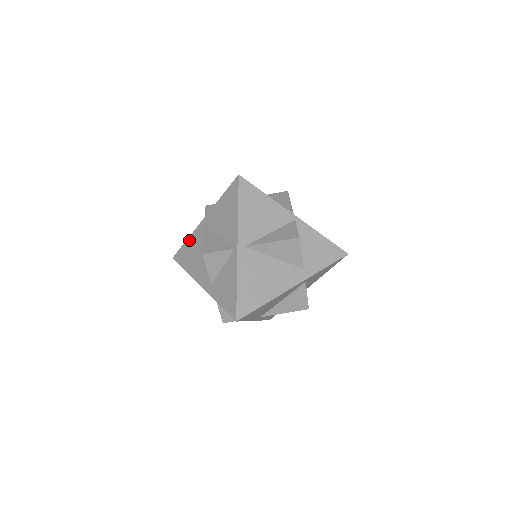
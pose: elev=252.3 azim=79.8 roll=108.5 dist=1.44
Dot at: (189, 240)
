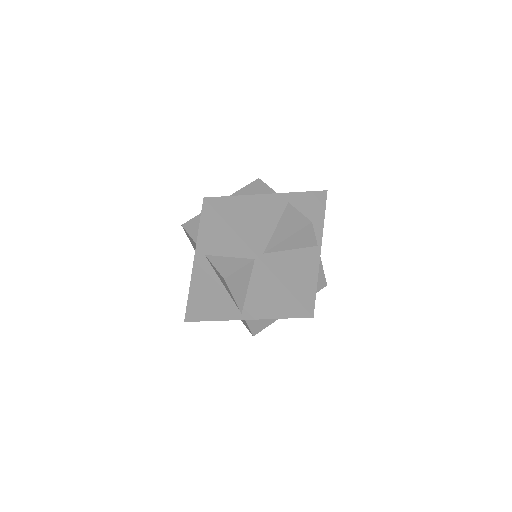
Dot at: occluded
